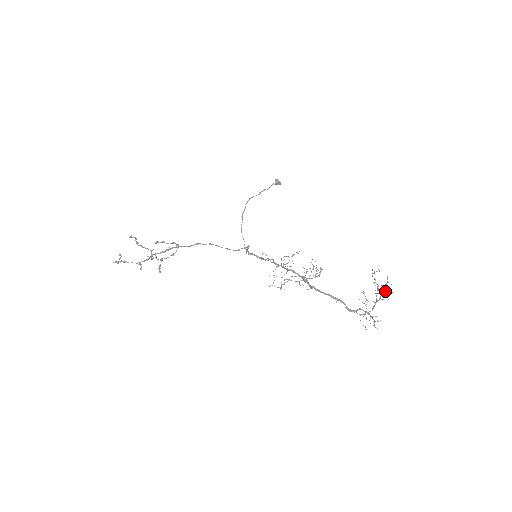
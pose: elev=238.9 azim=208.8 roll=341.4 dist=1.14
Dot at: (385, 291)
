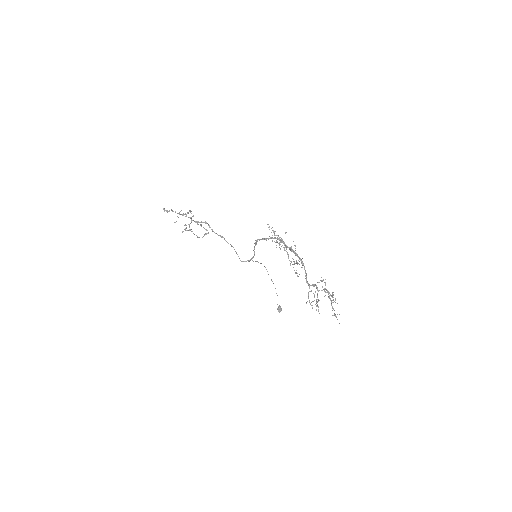
Dot at: occluded
